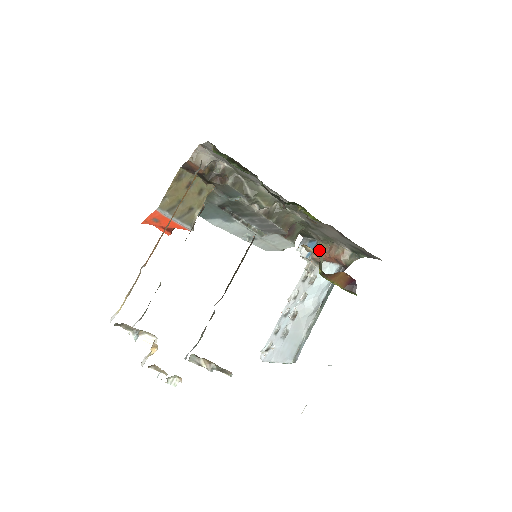
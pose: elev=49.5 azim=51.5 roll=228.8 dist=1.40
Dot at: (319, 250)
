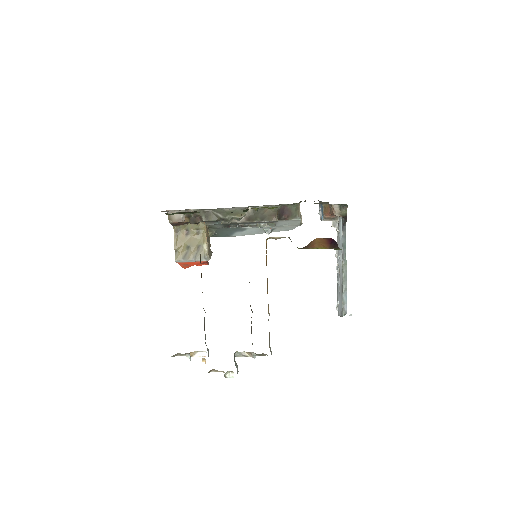
Dot at: (325, 210)
